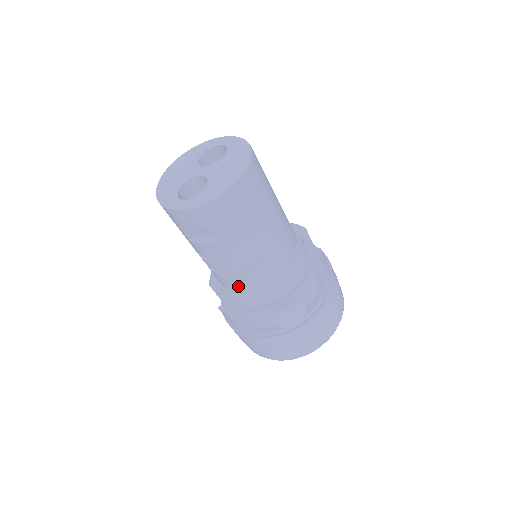
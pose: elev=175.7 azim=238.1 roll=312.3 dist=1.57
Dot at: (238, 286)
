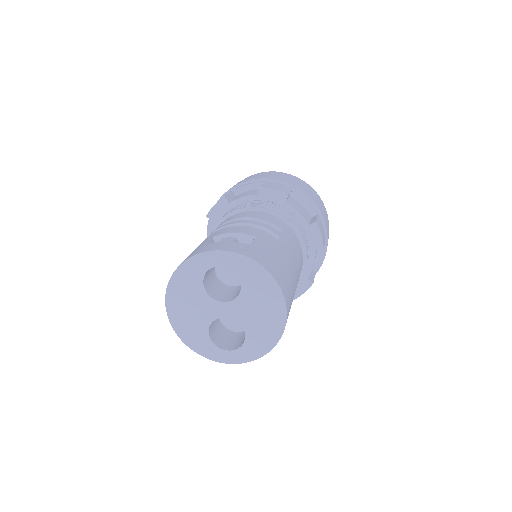
Dot at: occluded
